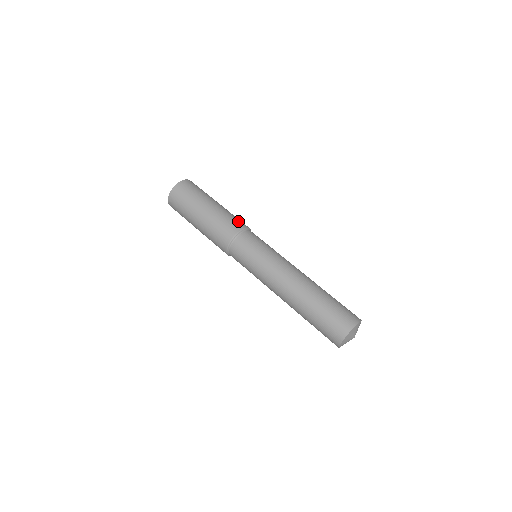
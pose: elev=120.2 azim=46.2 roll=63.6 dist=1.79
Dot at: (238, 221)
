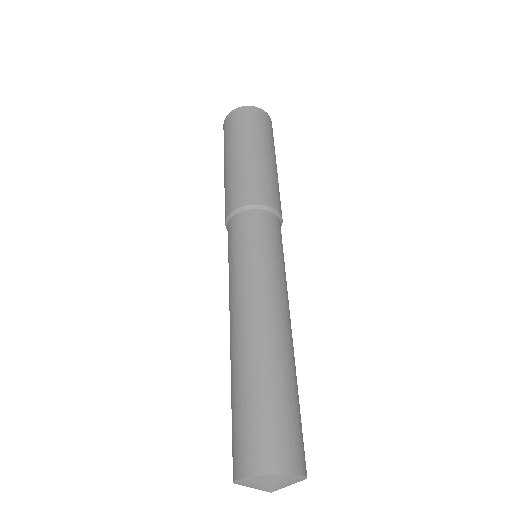
Dot at: (280, 201)
